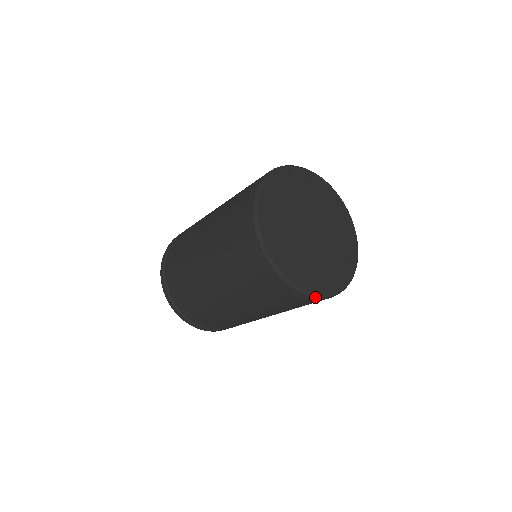
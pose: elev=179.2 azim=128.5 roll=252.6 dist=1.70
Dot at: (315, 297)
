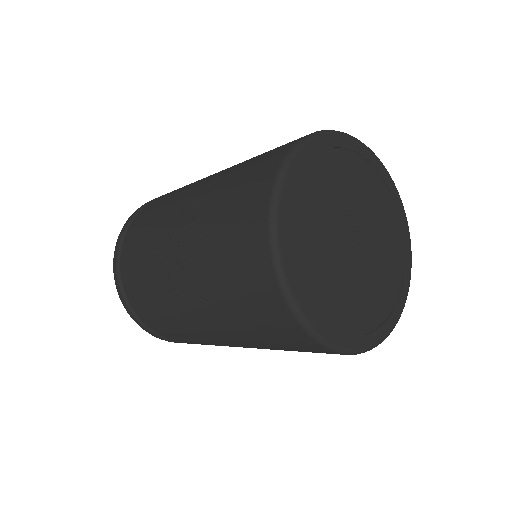
Dot at: (328, 347)
